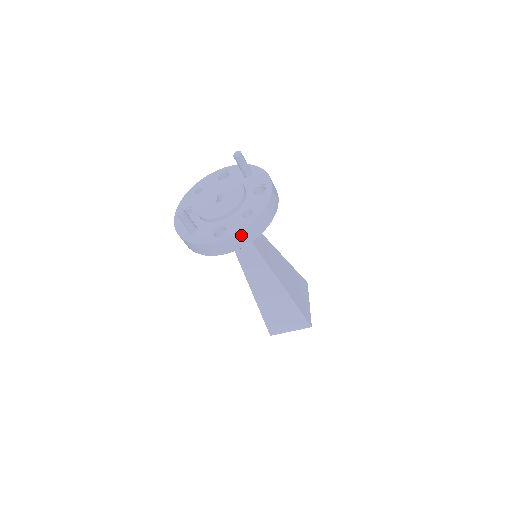
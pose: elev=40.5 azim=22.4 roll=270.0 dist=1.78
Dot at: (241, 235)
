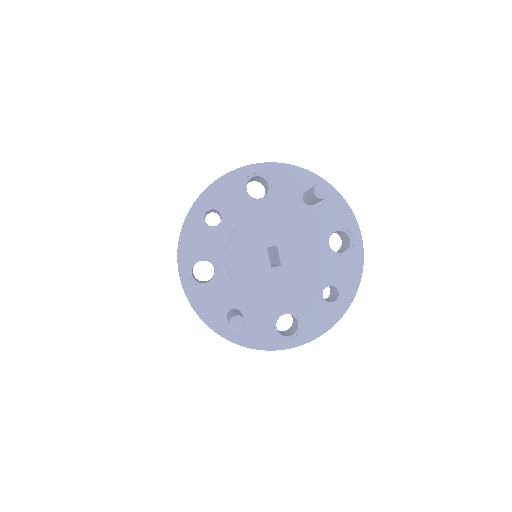
Dot at: (323, 331)
